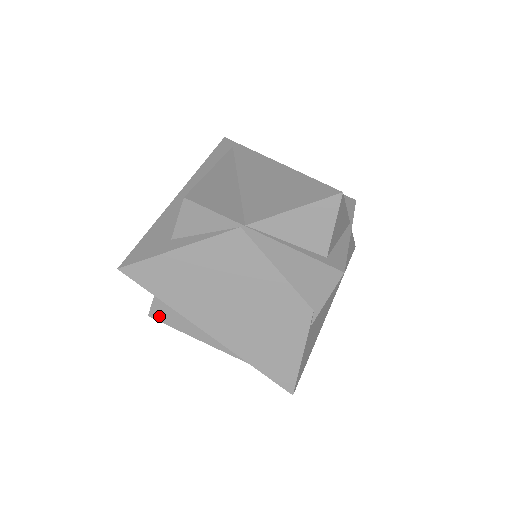
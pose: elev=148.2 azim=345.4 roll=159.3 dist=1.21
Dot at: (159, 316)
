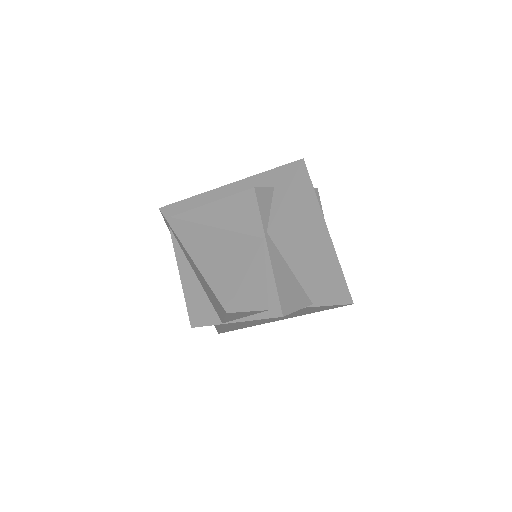
Dot at: occluded
